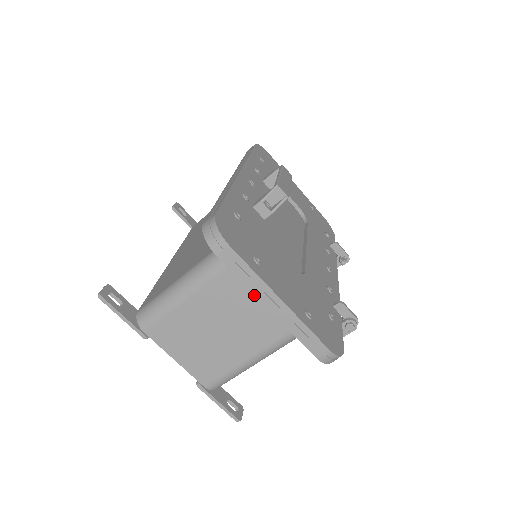
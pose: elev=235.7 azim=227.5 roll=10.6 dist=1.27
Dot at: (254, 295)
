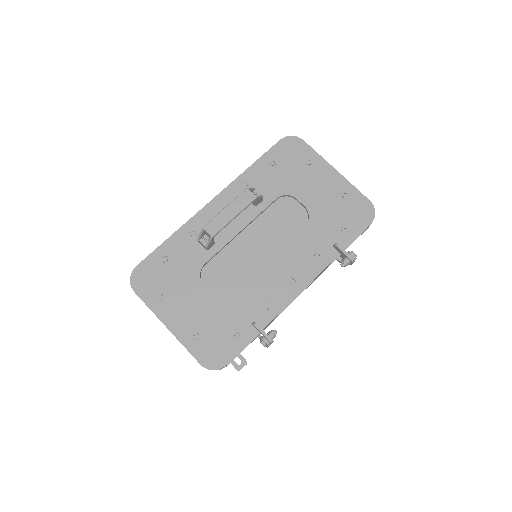
Dot at: occluded
